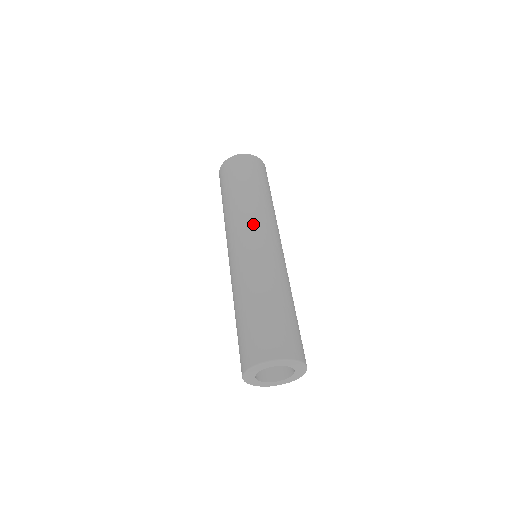
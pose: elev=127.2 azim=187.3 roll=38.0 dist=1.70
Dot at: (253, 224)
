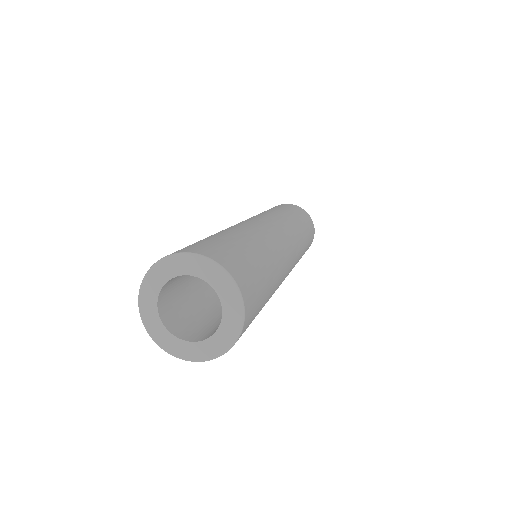
Dot at: (279, 221)
